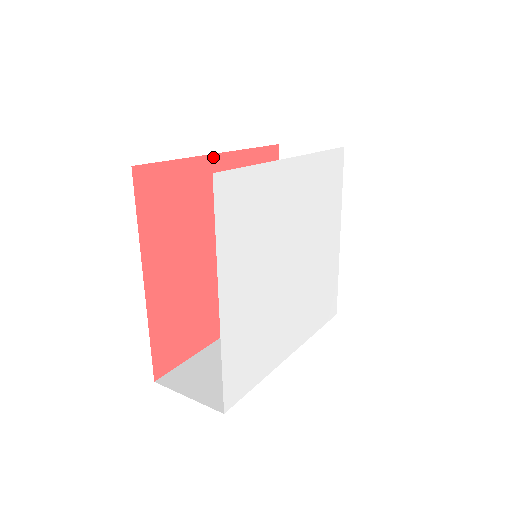
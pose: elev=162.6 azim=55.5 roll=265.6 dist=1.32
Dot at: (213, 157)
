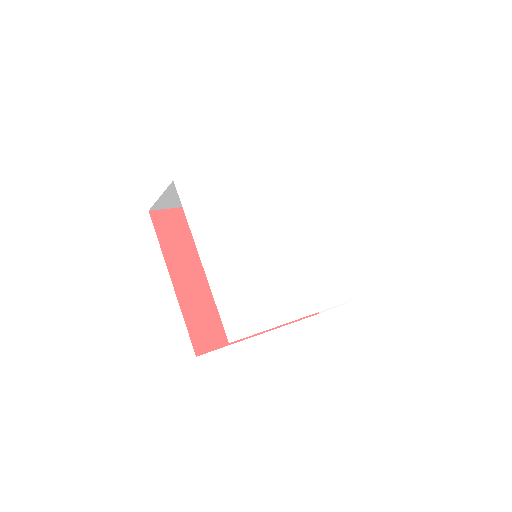
Dot at: occluded
